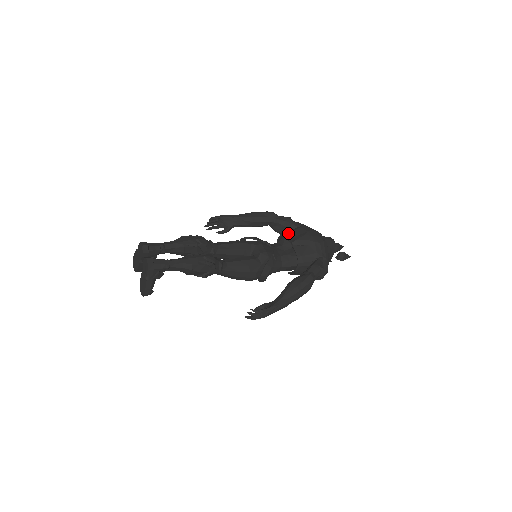
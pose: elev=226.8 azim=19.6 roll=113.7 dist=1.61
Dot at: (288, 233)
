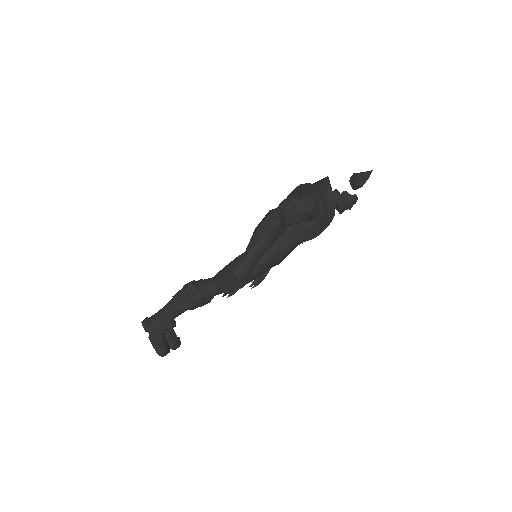
Dot at: occluded
